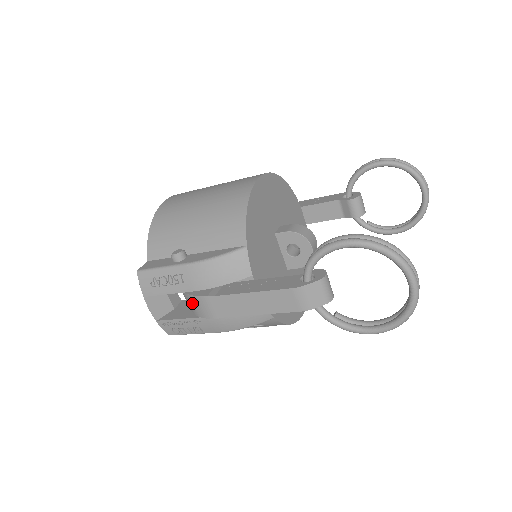
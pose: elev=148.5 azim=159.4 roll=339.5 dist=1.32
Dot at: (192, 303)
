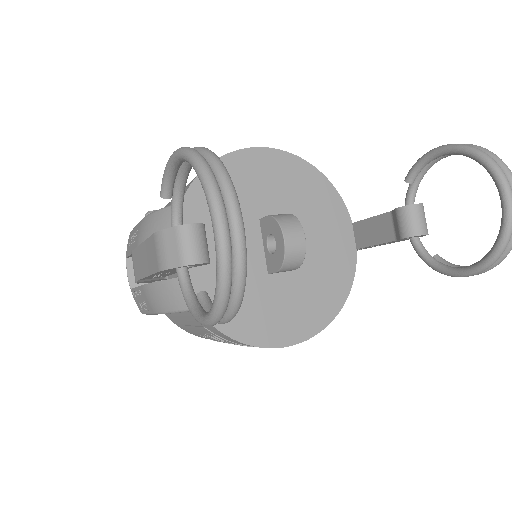
Dot at: occluded
